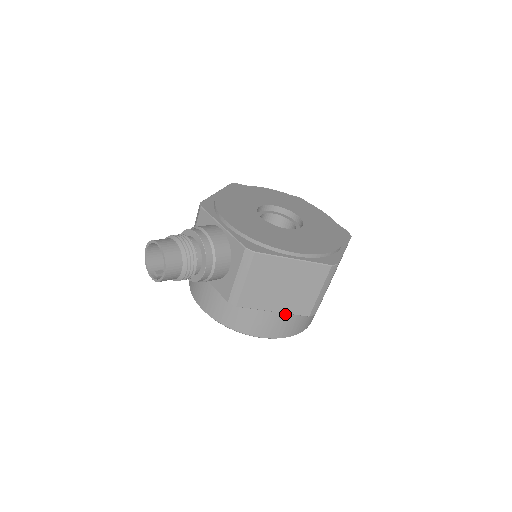
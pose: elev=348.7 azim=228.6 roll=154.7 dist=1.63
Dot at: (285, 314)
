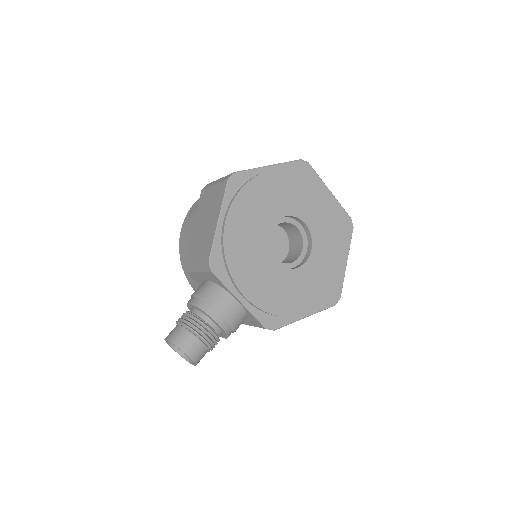
Dot at: occluded
